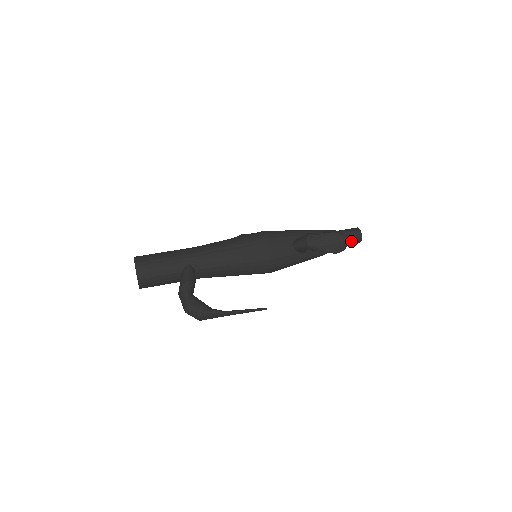
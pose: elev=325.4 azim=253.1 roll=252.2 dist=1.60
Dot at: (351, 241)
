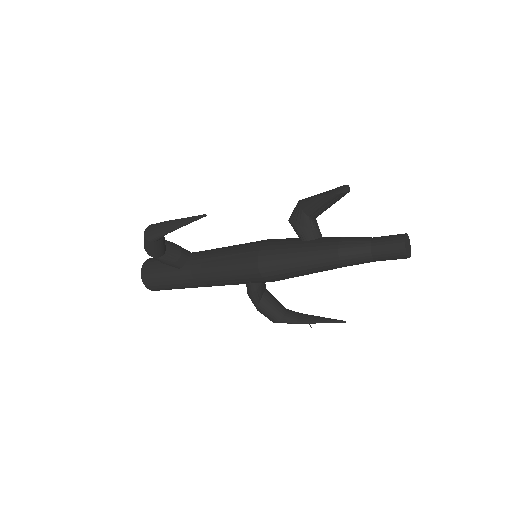
Dot at: (386, 239)
